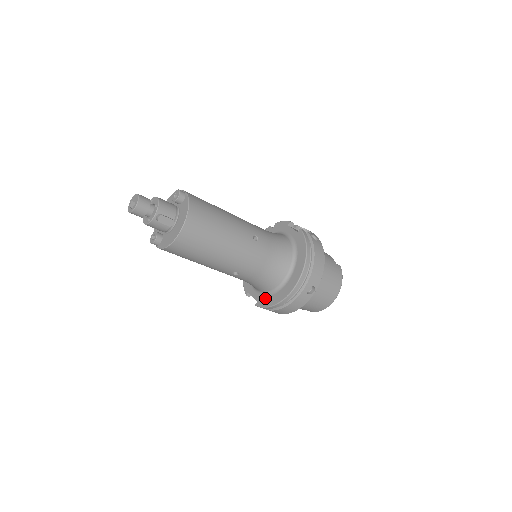
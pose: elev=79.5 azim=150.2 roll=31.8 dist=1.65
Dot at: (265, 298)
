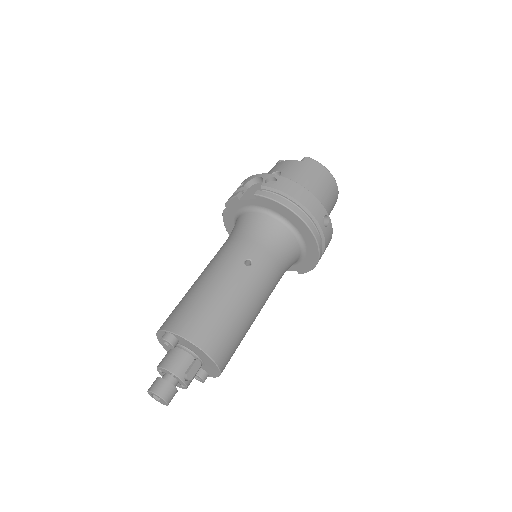
Dot at: (301, 265)
